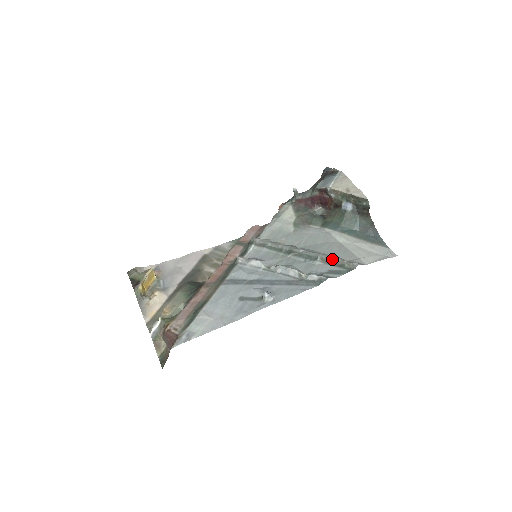
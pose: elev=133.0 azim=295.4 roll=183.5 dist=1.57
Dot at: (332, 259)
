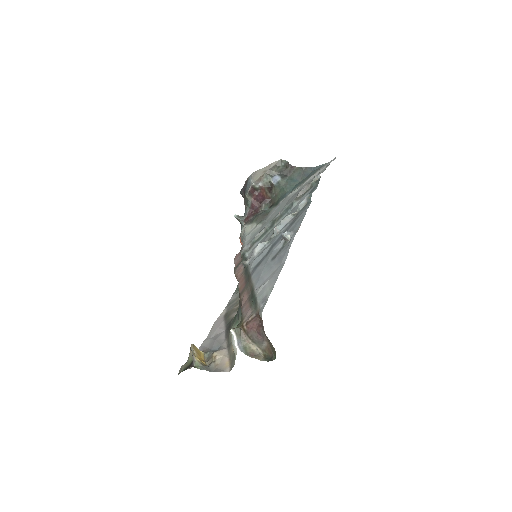
Dot at: (301, 191)
